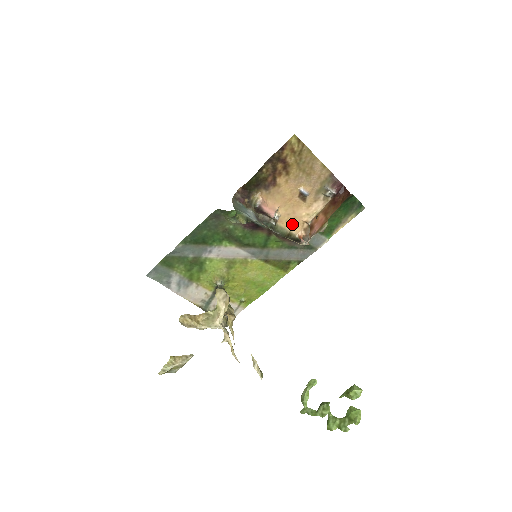
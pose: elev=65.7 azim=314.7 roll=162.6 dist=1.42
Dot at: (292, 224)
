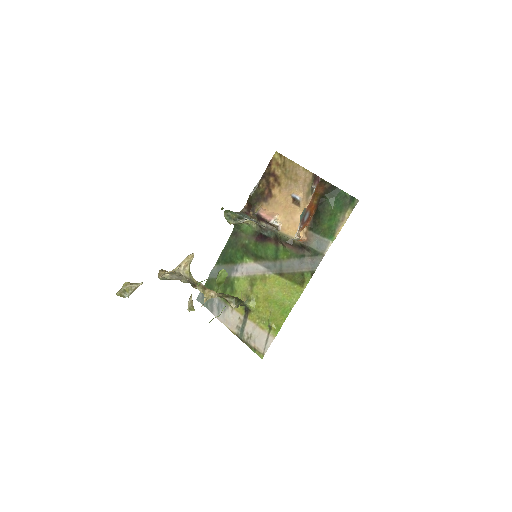
Dot at: (294, 231)
